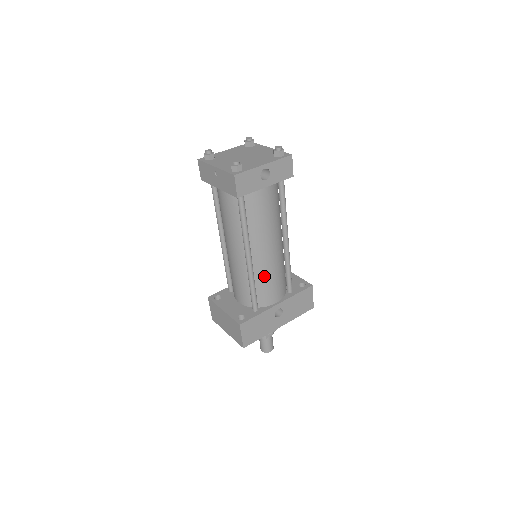
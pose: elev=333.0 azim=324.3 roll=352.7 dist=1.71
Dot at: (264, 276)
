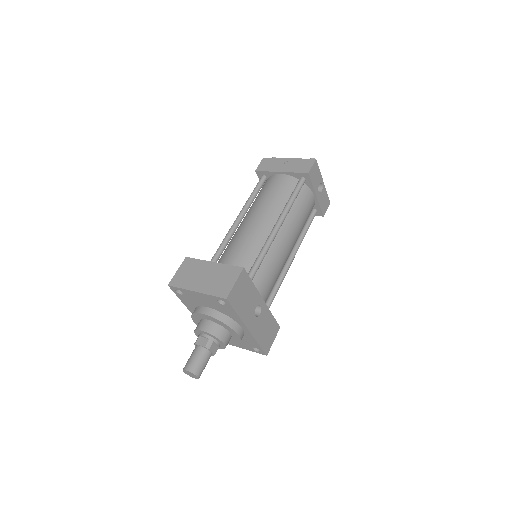
Dot at: (273, 259)
